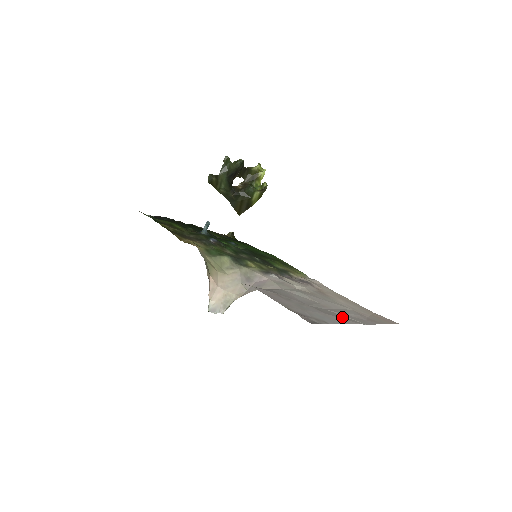
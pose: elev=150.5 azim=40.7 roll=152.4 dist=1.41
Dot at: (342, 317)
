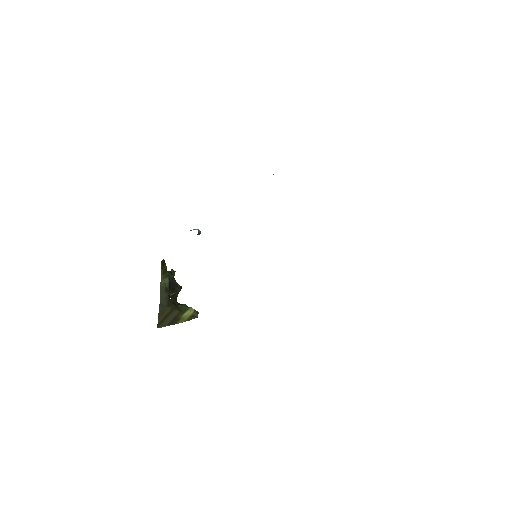
Dot at: occluded
